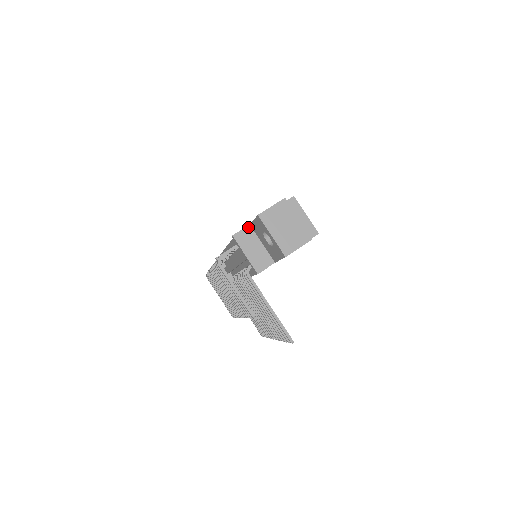
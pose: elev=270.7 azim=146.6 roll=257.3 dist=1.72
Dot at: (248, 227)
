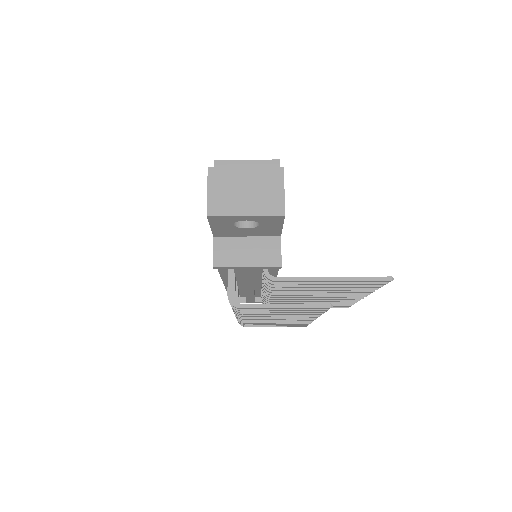
Dot at: (215, 241)
